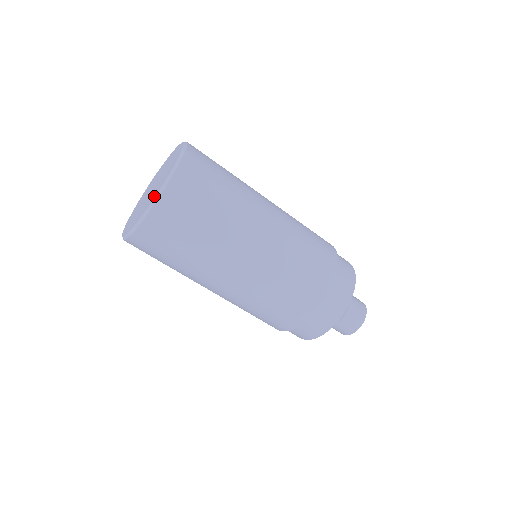
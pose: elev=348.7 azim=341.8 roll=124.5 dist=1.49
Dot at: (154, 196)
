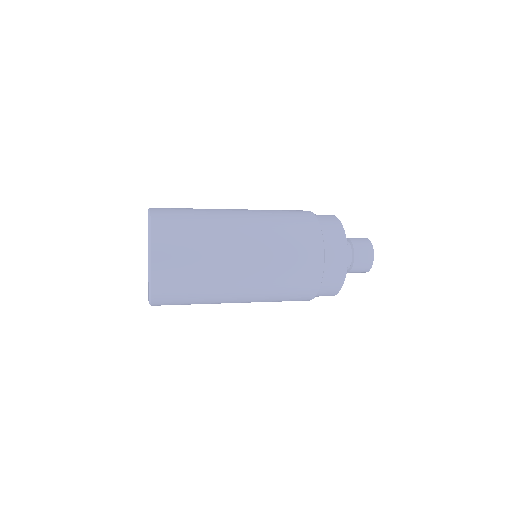
Dot at: (148, 234)
